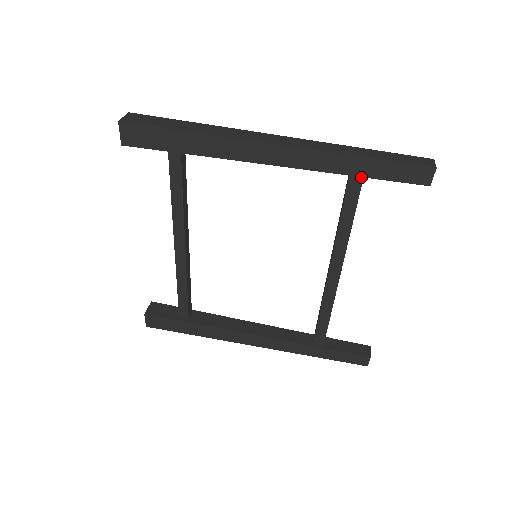
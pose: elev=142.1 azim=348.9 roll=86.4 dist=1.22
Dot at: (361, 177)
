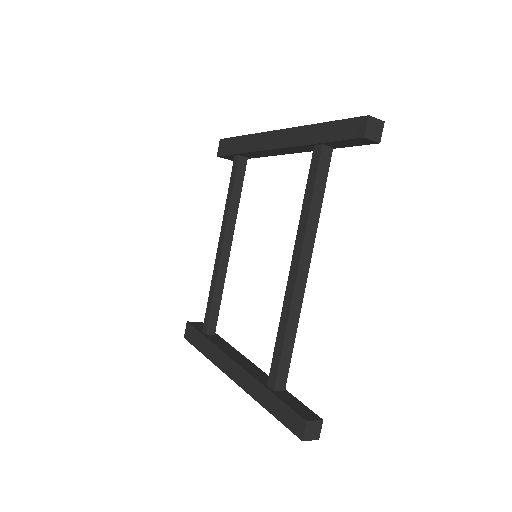
Dot at: (321, 146)
